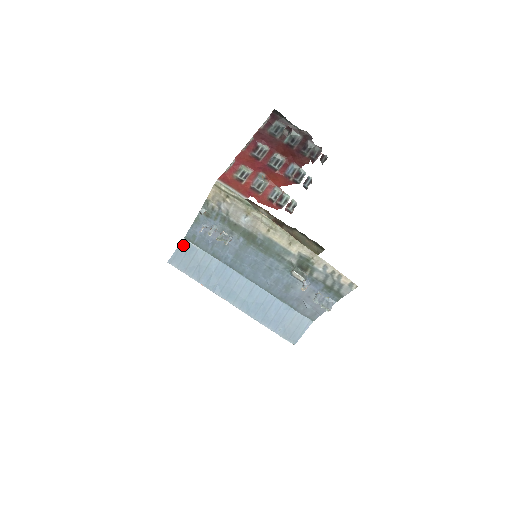
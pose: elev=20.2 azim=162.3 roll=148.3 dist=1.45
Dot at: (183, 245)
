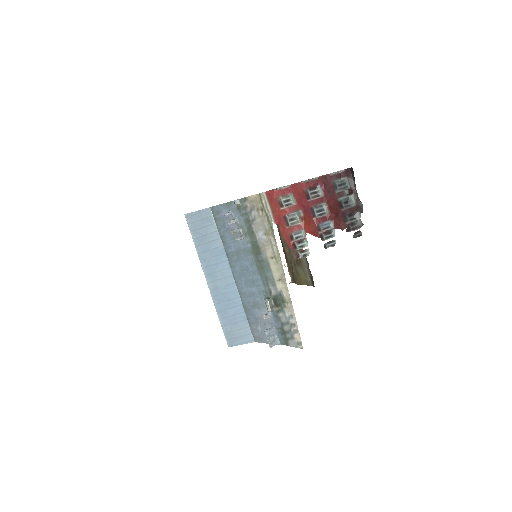
Dot at: (206, 211)
